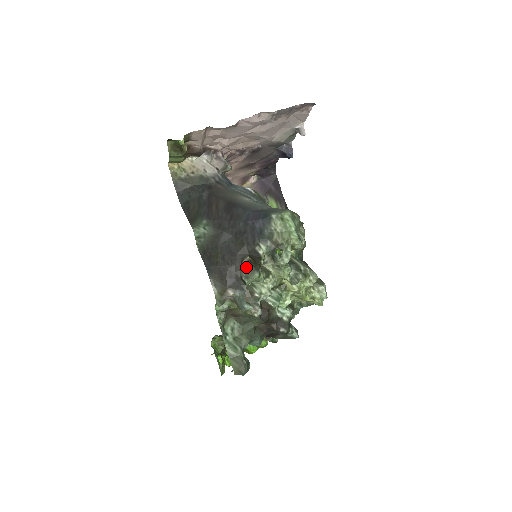
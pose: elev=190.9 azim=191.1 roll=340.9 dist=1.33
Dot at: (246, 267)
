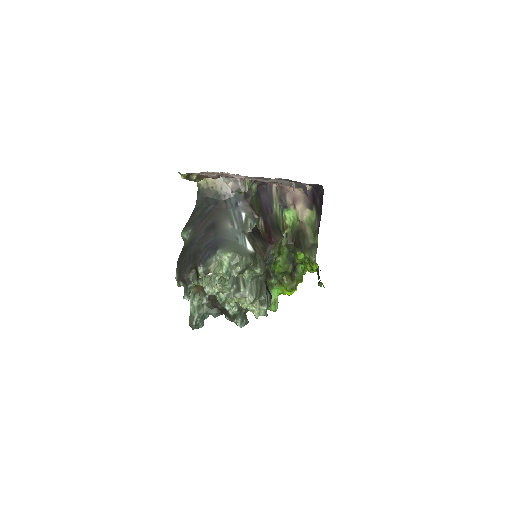
Dot at: (194, 274)
